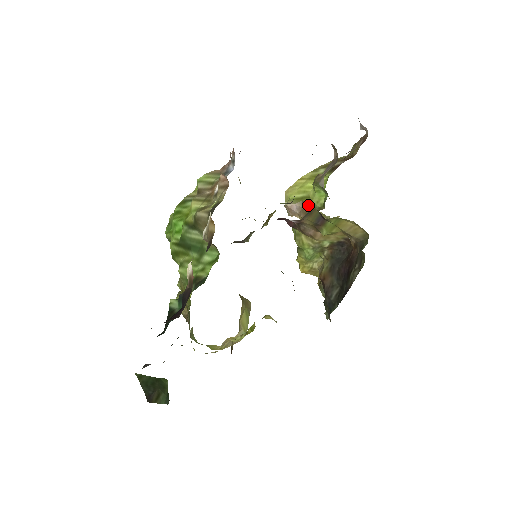
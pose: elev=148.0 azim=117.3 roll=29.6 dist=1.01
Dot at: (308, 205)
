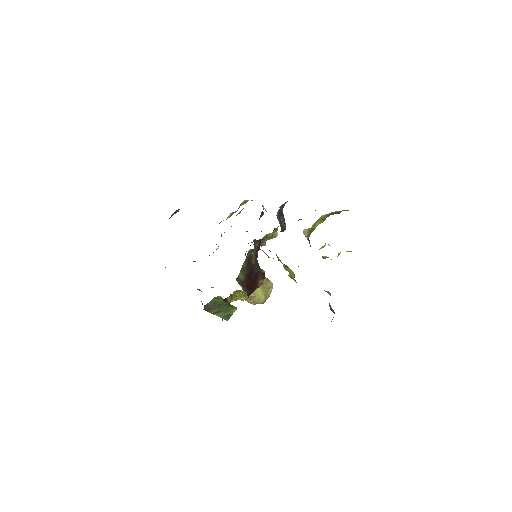
Dot at: (309, 236)
